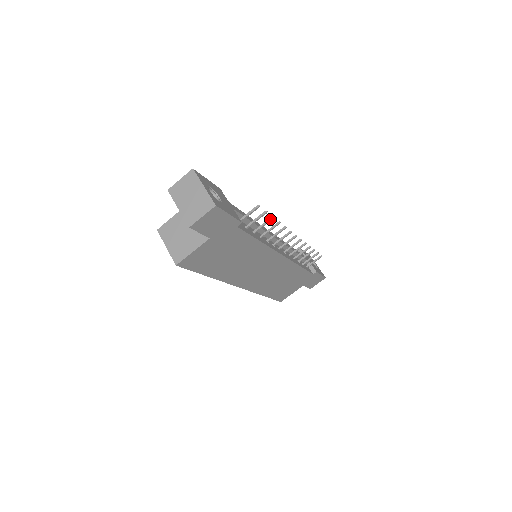
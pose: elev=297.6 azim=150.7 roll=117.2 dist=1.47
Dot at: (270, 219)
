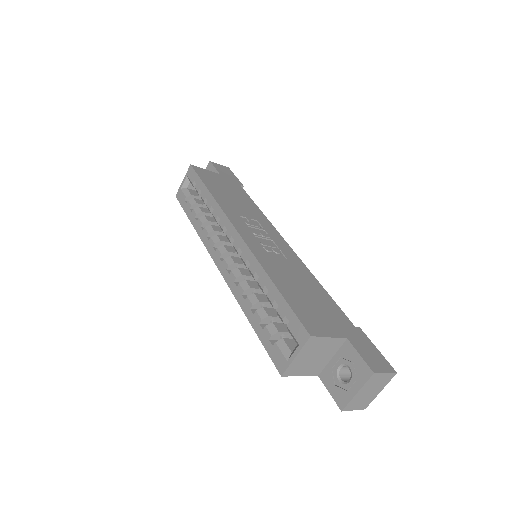
Dot at: occluded
